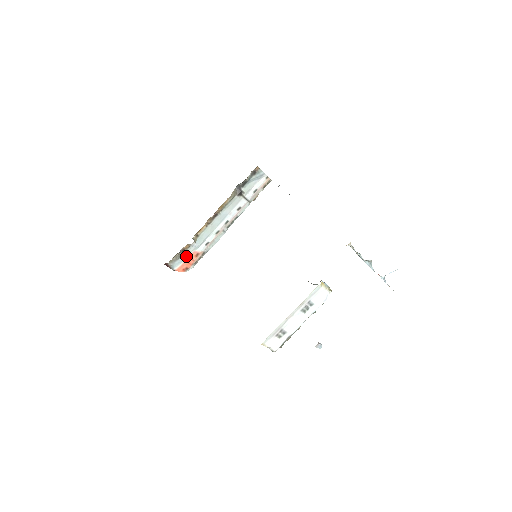
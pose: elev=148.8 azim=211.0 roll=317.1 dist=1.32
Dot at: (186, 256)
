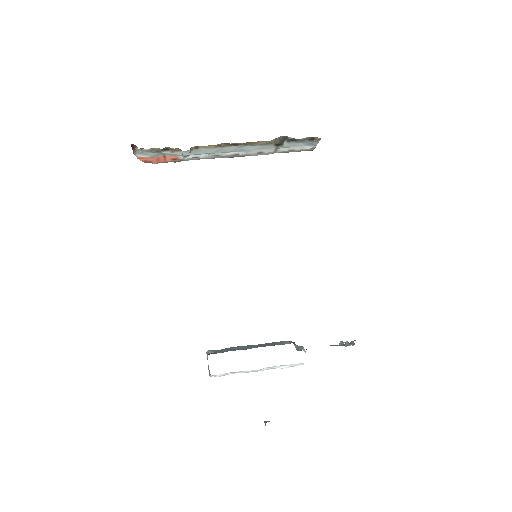
Dot at: (163, 154)
